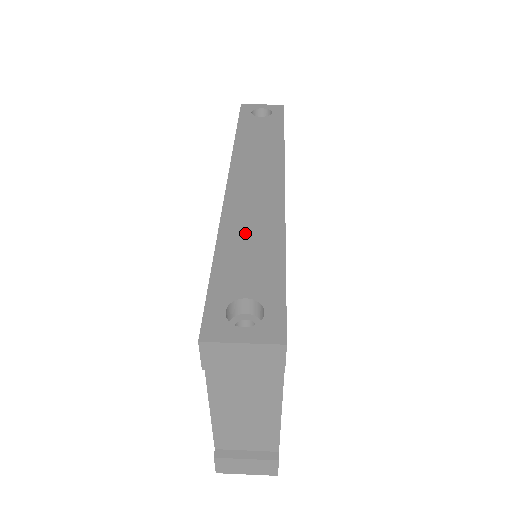
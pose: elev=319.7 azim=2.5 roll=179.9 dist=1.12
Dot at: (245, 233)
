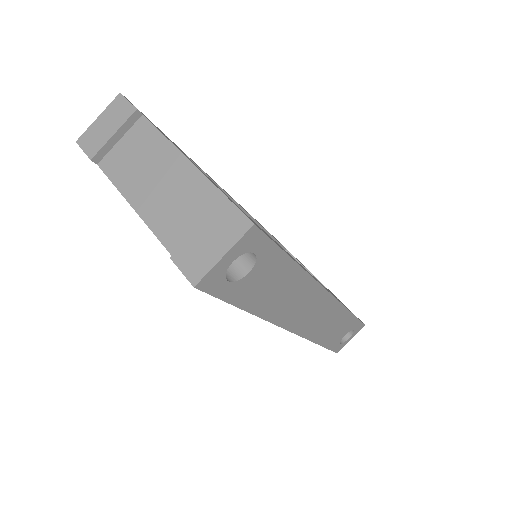
Dot at: occluded
